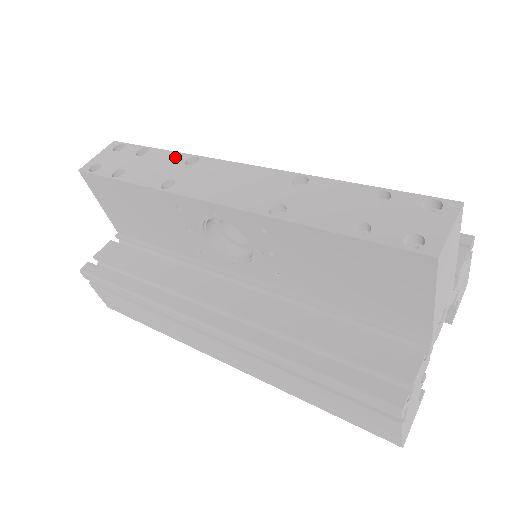
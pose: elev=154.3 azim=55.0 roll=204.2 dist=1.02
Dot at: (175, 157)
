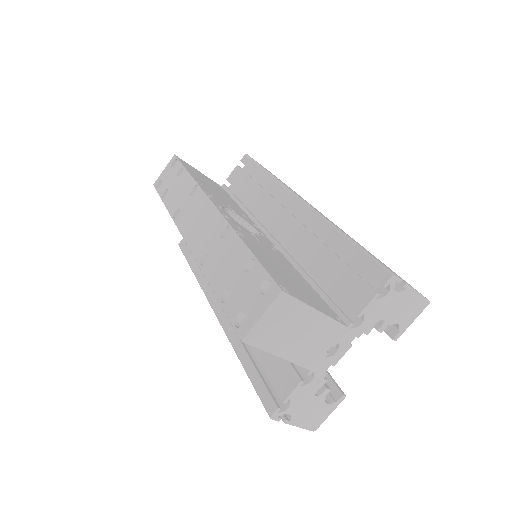
Dot at: (189, 183)
